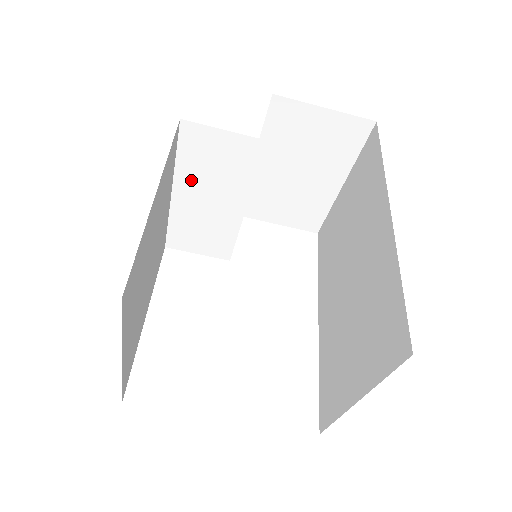
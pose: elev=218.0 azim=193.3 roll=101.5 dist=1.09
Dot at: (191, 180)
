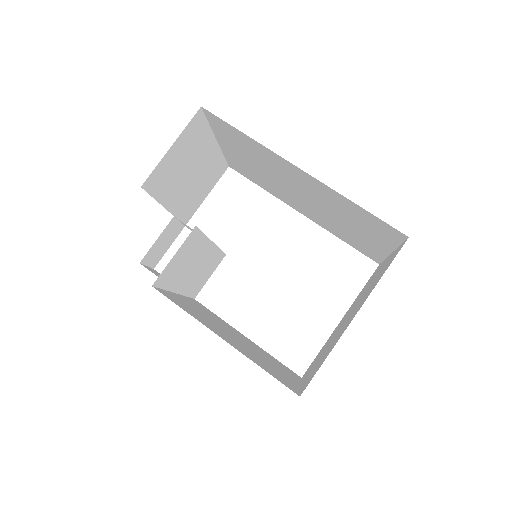
Dot at: (179, 280)
